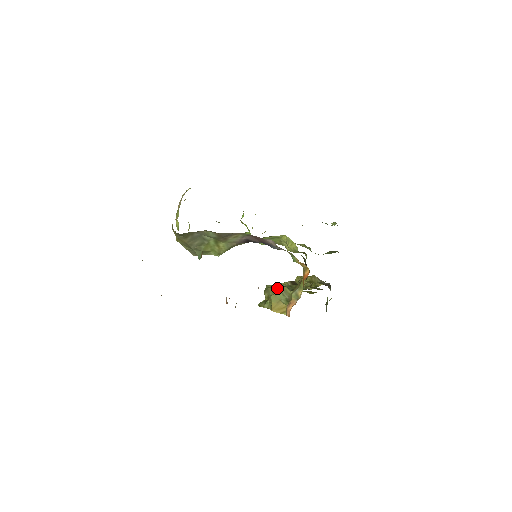
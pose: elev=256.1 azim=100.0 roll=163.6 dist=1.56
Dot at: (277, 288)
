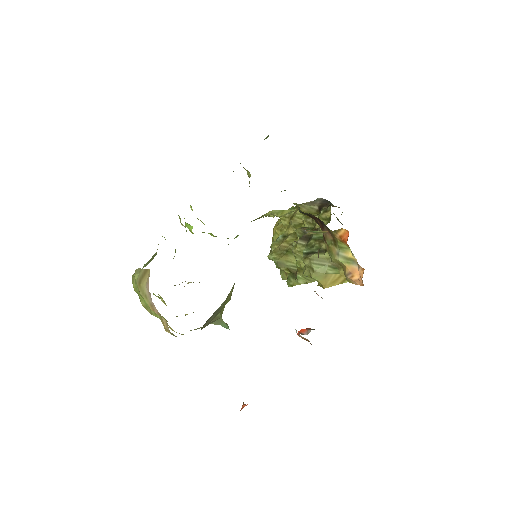
Dot at: (306, 263)
